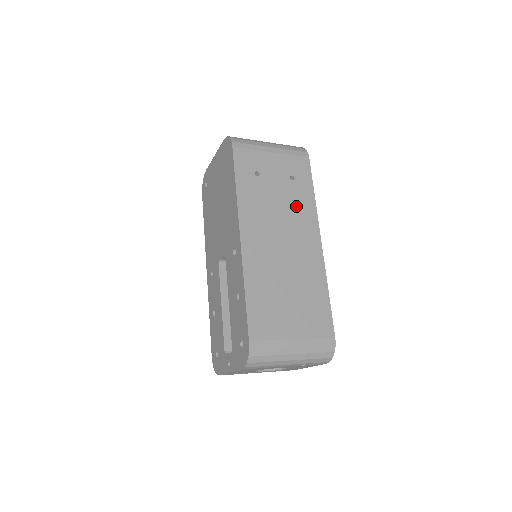
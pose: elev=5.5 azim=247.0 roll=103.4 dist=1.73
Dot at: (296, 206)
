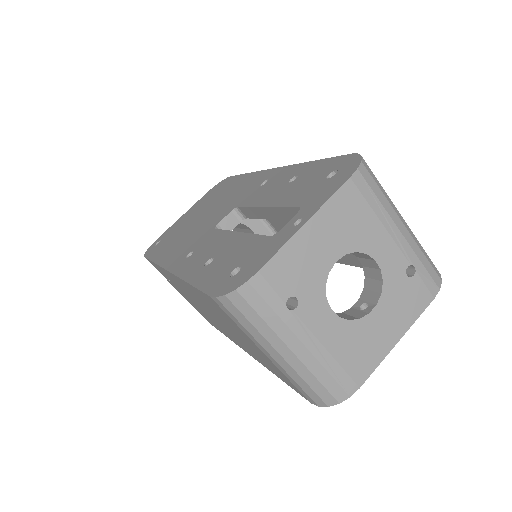
Dot at: occluded
